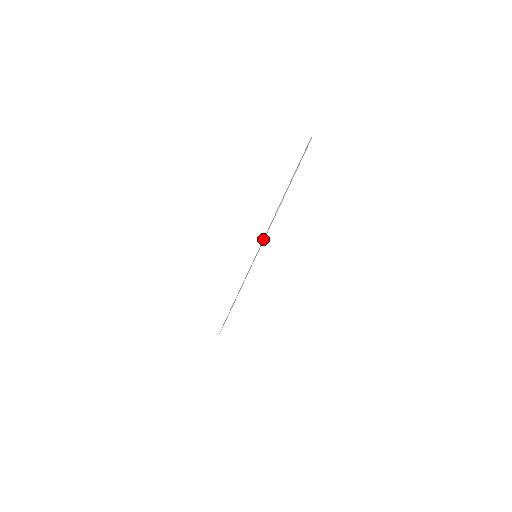
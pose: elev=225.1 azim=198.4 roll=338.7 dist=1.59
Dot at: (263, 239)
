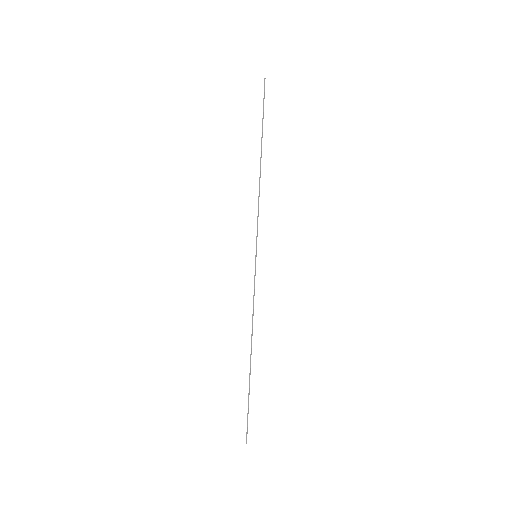
Dot at: (257, 225)
